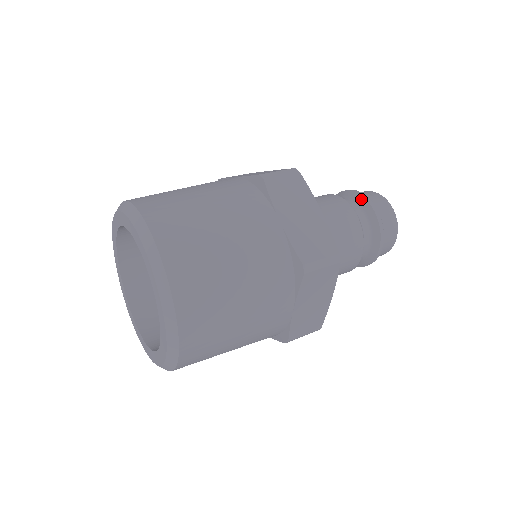
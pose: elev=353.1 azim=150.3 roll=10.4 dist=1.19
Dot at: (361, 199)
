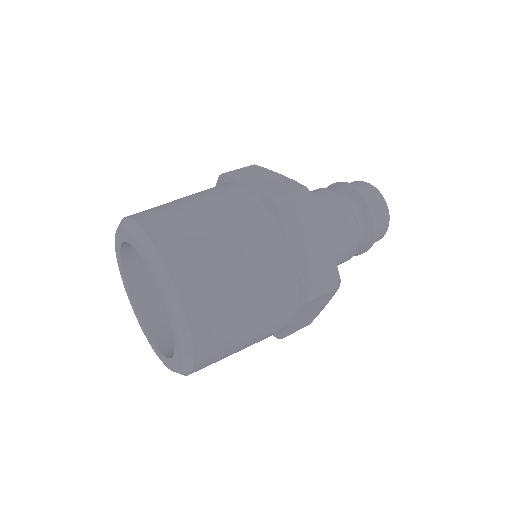
Dot at: (333, 185)
